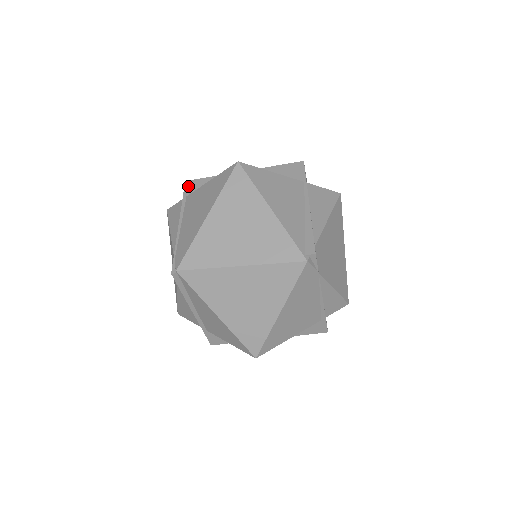
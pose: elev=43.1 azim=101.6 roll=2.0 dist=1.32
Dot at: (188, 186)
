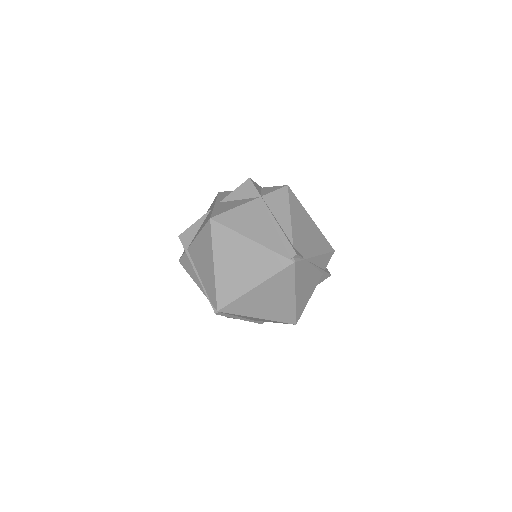
Dot at: (183, 240)
